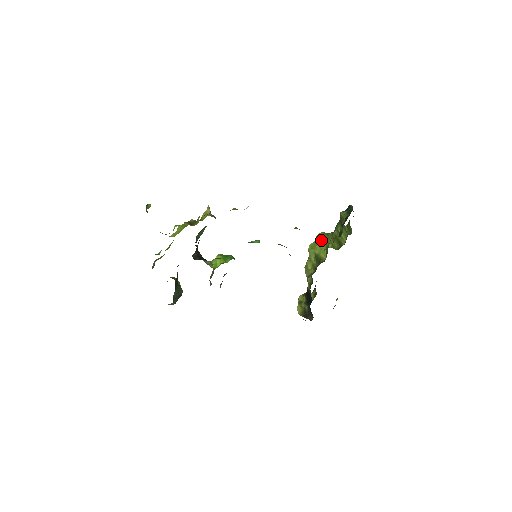
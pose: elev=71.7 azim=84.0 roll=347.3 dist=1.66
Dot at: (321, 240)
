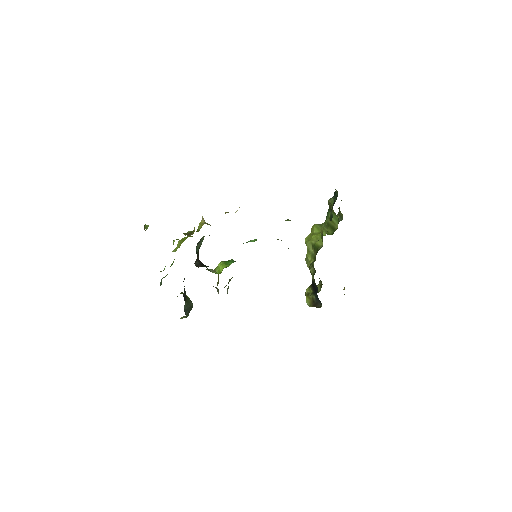
Dot at: (316, 231)
